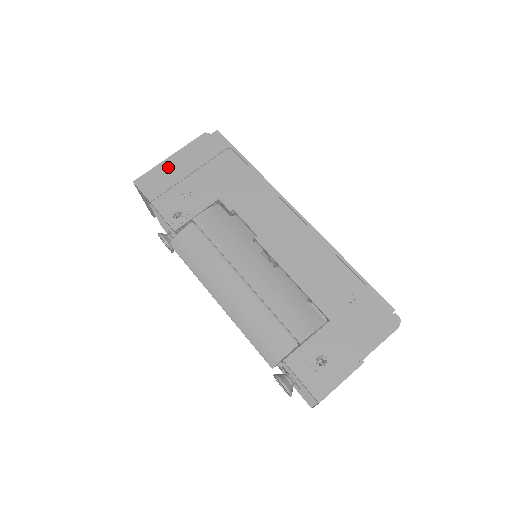
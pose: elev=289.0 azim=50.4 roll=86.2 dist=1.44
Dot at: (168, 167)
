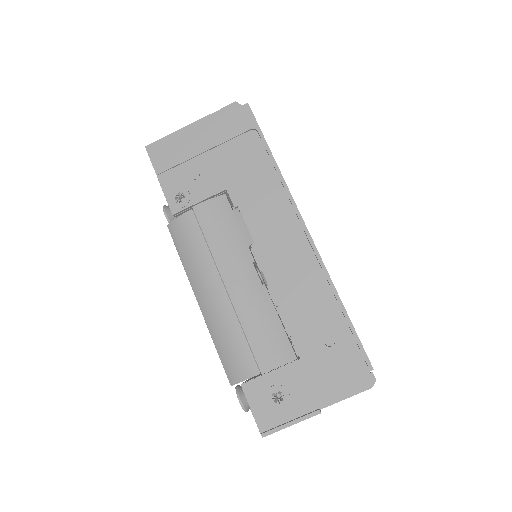
Dot at: (184, 137)
